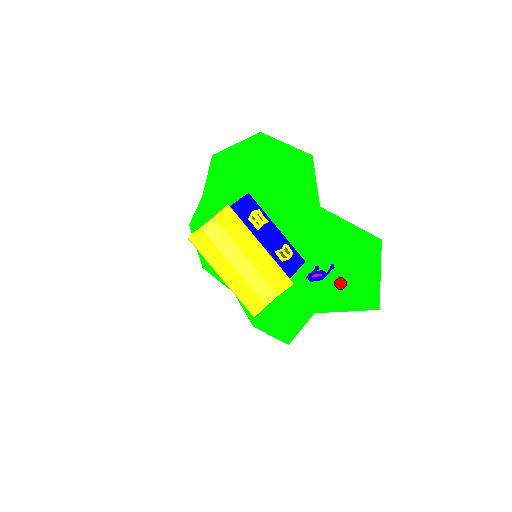
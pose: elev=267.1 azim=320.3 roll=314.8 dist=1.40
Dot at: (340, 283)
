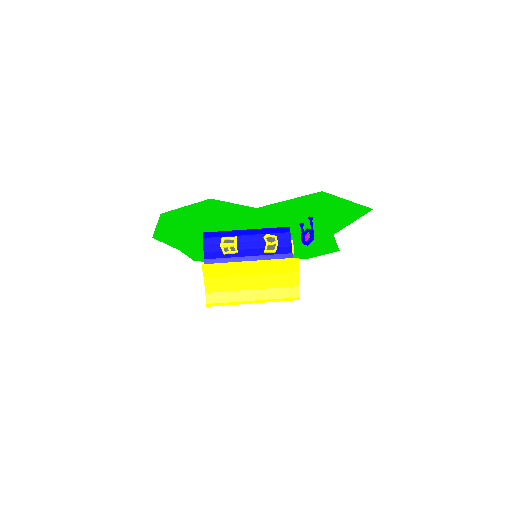
Dot at: (328, 218)
